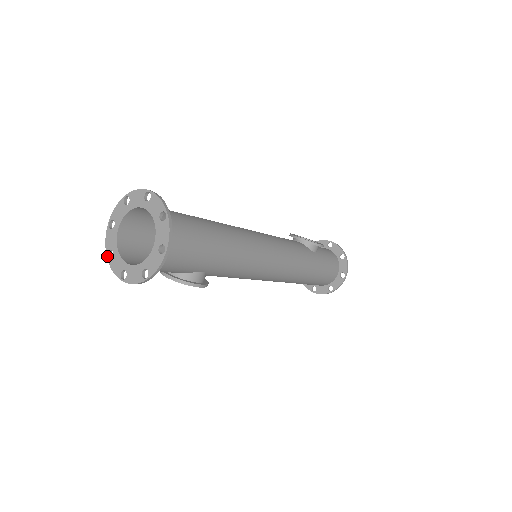
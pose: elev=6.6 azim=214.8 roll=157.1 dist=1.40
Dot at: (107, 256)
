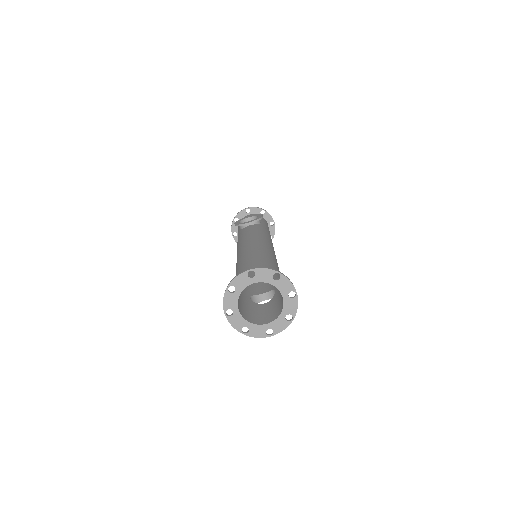
Dot at: (243, 333)
